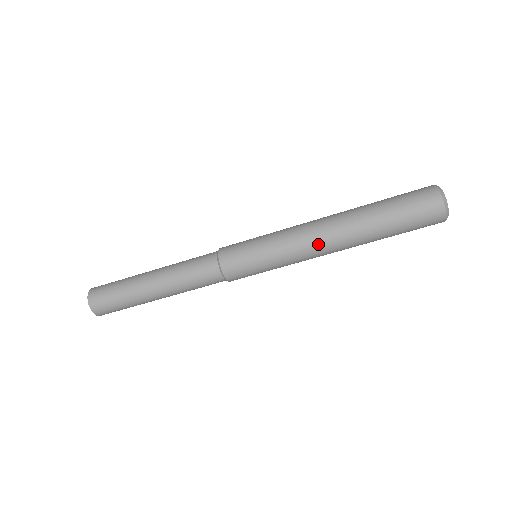
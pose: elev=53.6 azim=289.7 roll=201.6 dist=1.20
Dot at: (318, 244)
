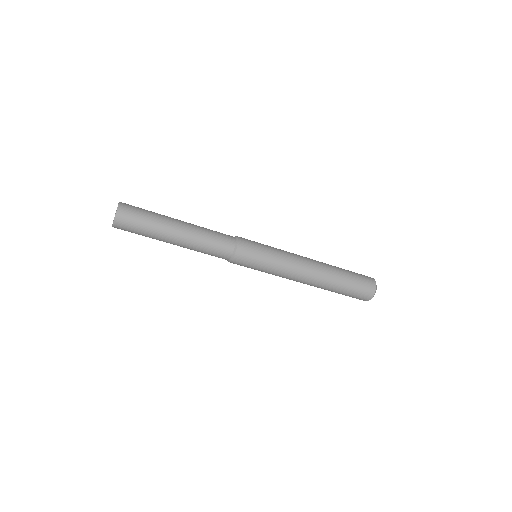
Dot at: (305, 266)
